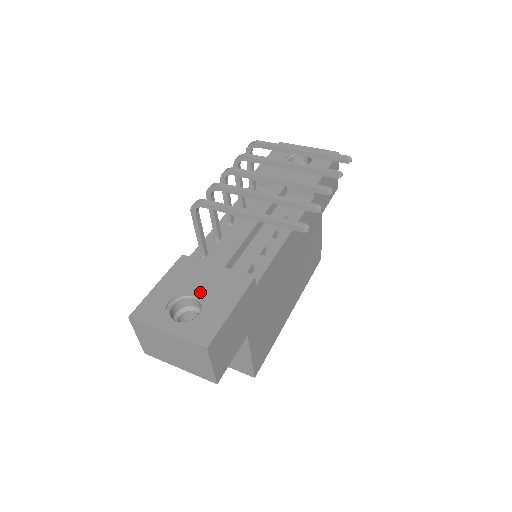
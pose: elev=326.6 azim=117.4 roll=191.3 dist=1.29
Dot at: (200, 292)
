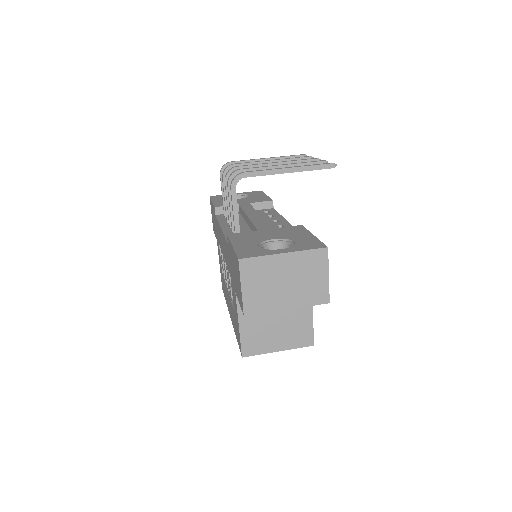
Dot at: (275, 238)
